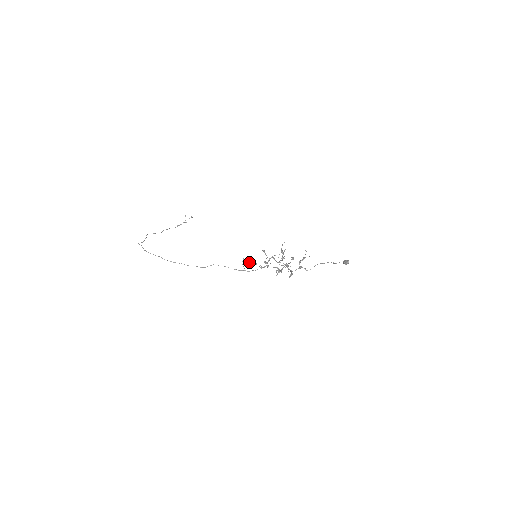
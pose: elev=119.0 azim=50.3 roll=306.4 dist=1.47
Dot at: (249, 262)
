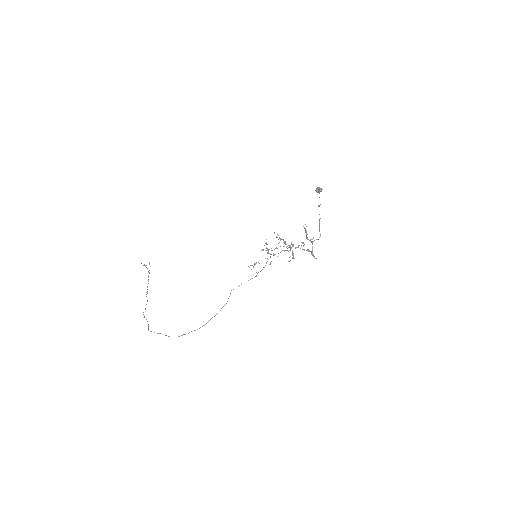
Dot at: occluded
